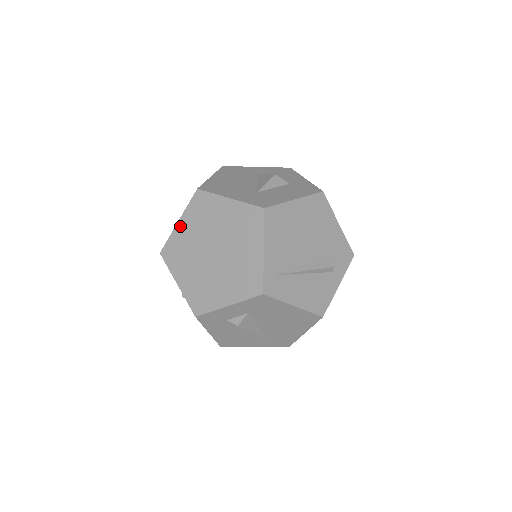
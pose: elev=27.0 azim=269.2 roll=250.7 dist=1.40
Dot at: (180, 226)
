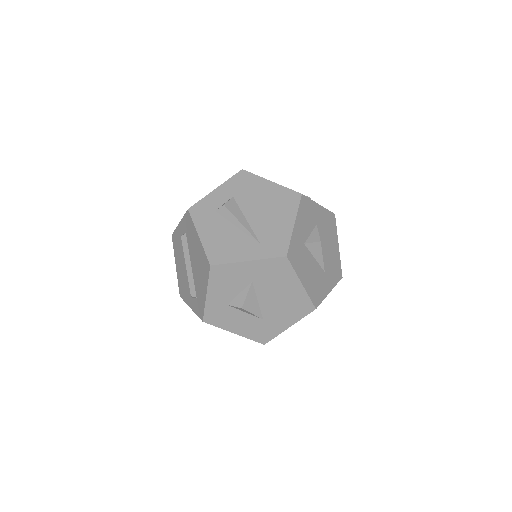
Dot at: occluded
